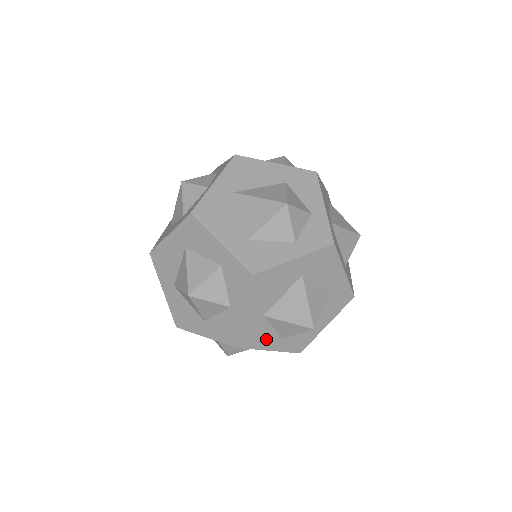
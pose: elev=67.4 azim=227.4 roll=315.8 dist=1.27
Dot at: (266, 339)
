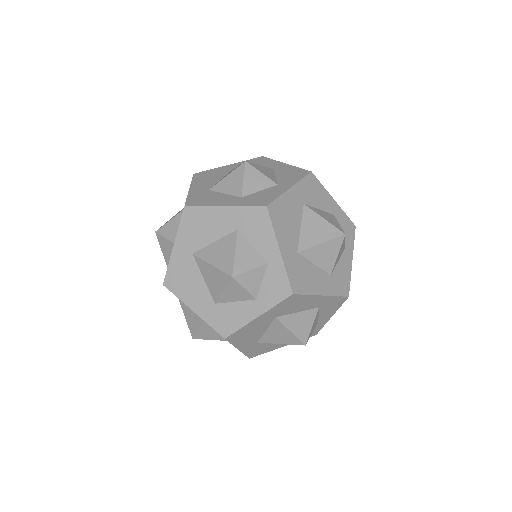
Dot at: (273, 346)
